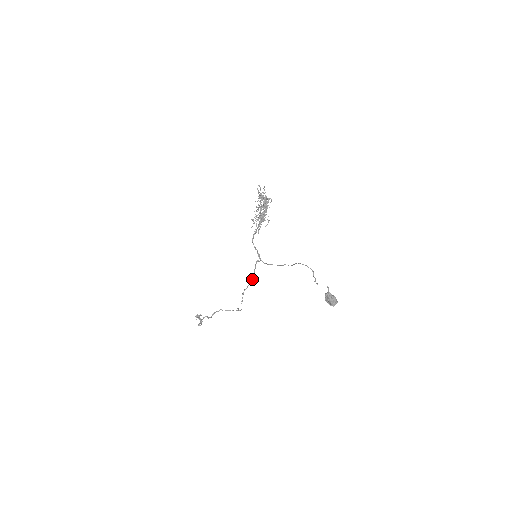
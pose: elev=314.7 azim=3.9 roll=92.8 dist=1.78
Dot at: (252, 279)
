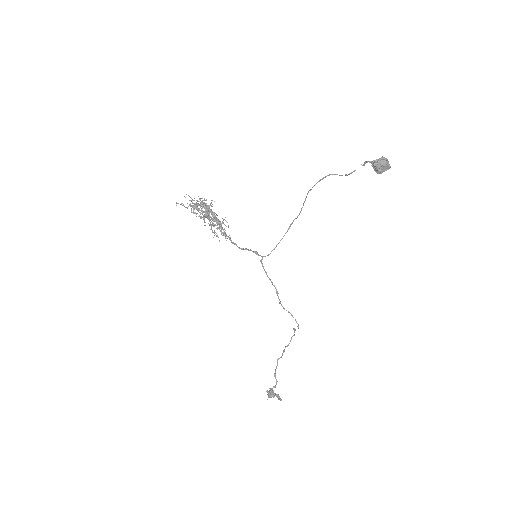
Dot at: (274, 286)
